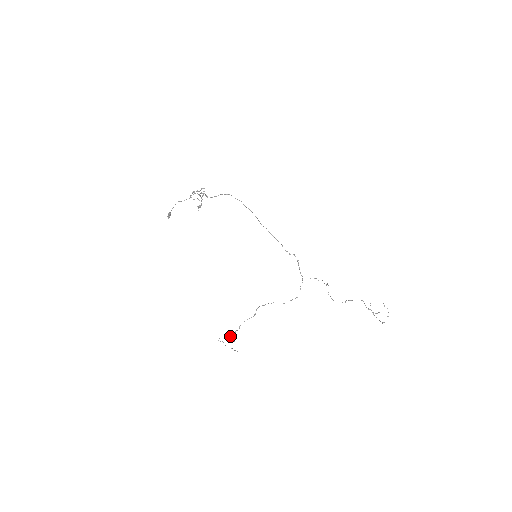
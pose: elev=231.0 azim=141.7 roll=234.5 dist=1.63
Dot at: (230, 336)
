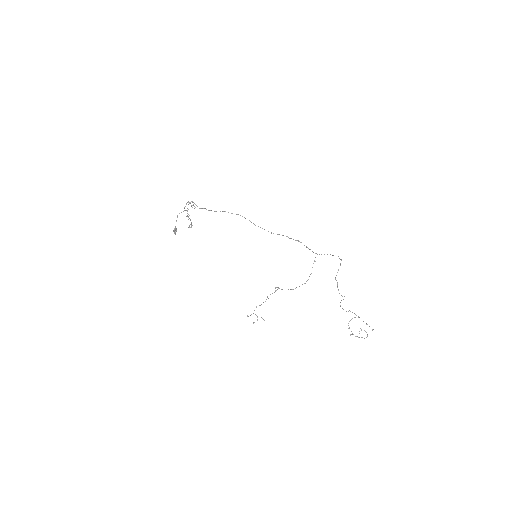
Dot at: (255, 314)
